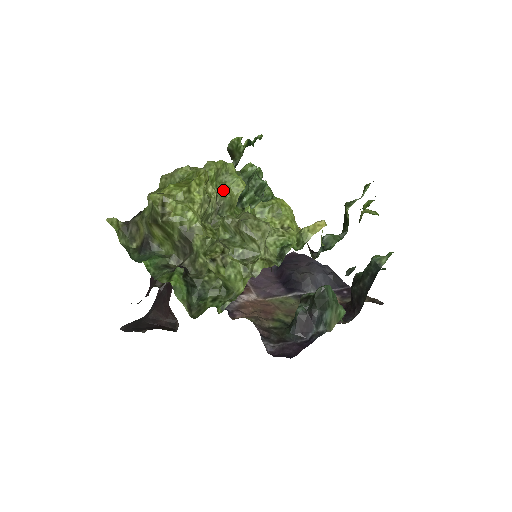
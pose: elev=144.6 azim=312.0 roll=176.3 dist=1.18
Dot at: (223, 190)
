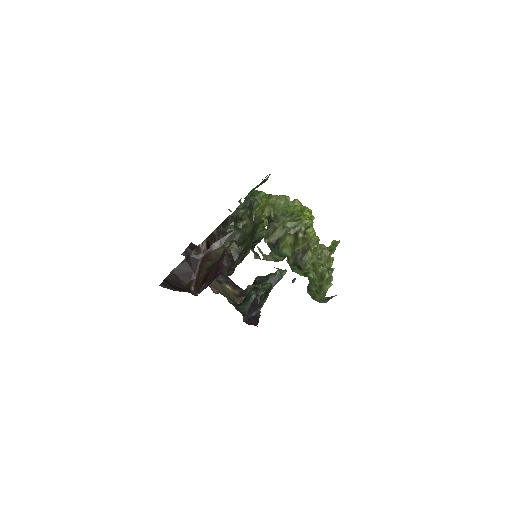
Dot at: occluded
